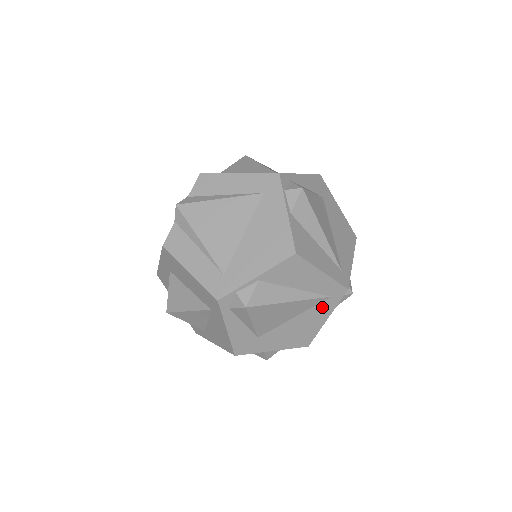
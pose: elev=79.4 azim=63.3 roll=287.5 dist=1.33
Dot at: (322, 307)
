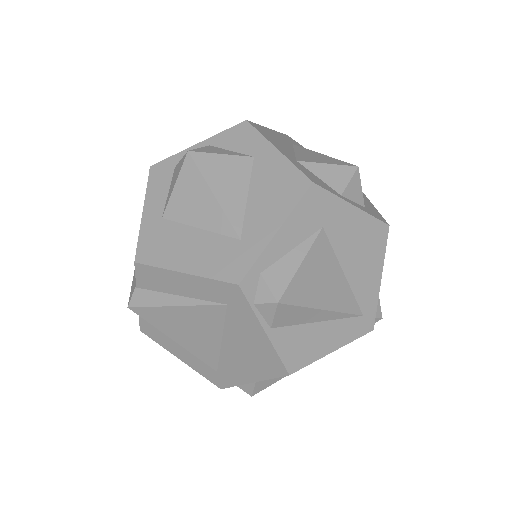
Dot at: occluded
